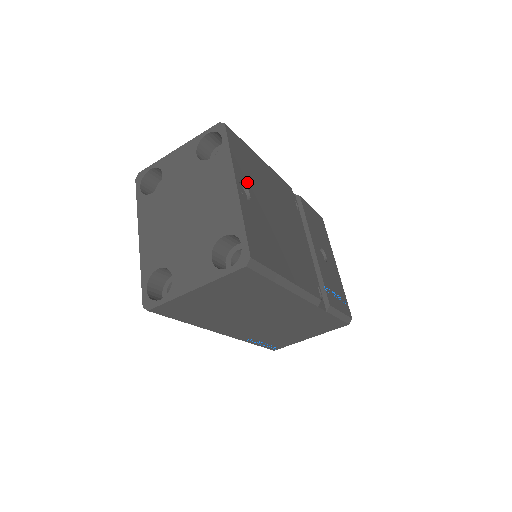
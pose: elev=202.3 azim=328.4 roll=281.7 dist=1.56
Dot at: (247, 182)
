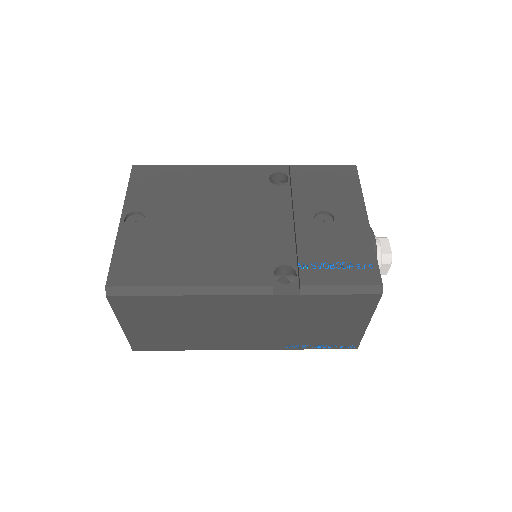
Dot at: (146, 207)
